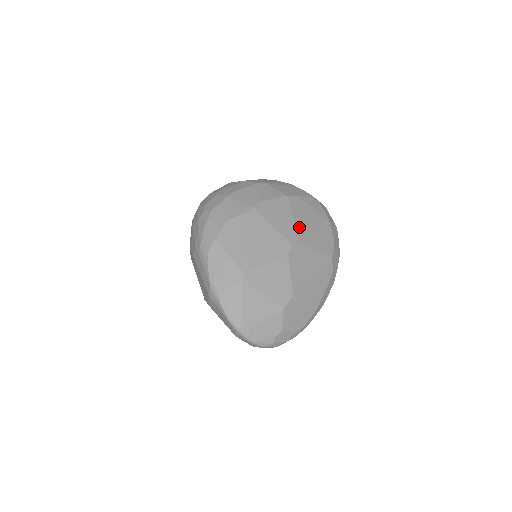
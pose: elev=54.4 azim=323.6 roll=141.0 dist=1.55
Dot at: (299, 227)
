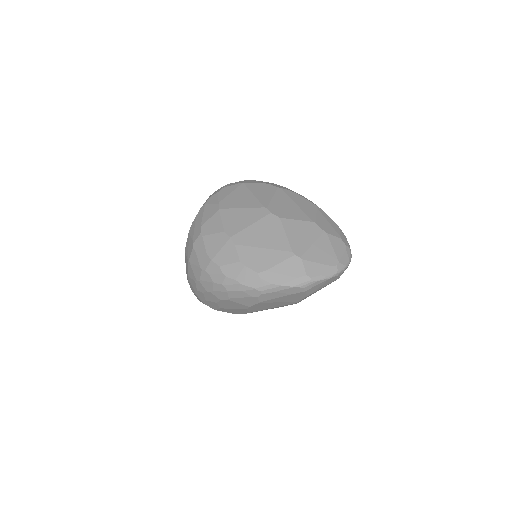
Dot at: (252, 205)
